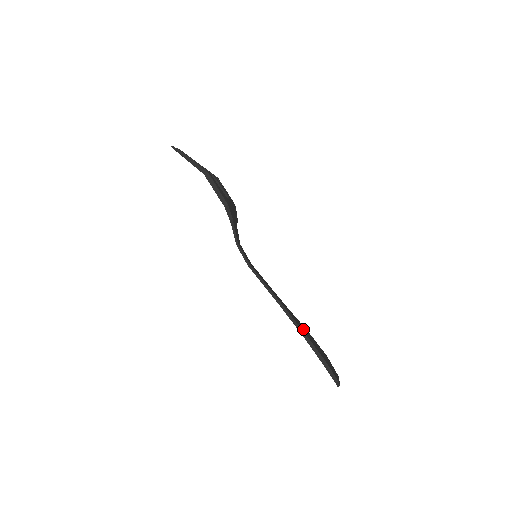
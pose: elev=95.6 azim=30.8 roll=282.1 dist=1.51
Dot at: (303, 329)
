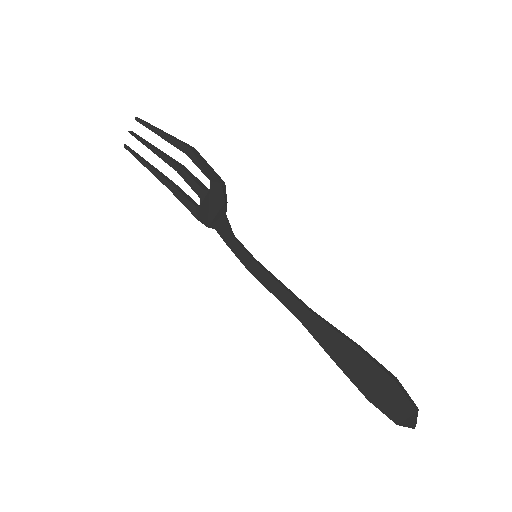
Dot at: (344, 345)
